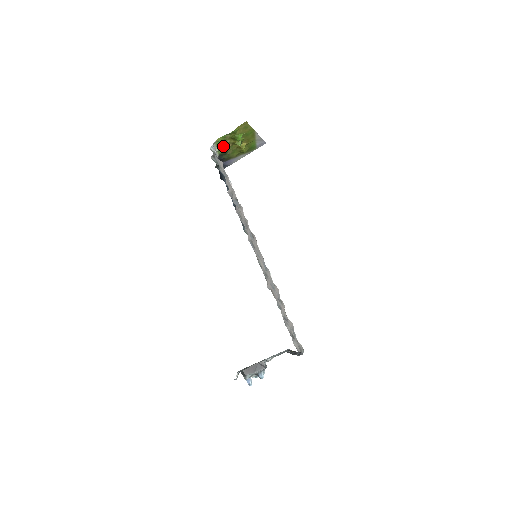
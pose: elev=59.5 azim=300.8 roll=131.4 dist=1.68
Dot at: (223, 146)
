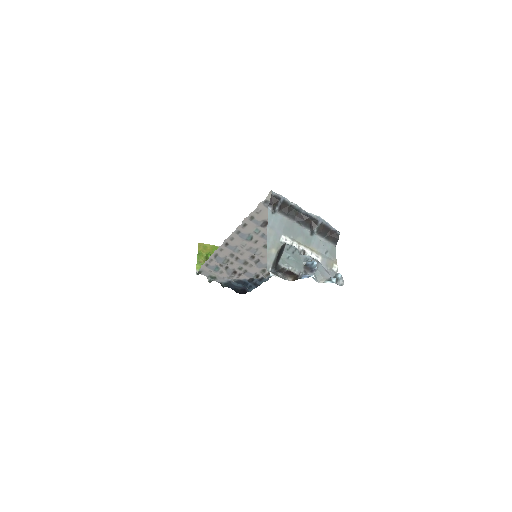
Dot at: occluded
